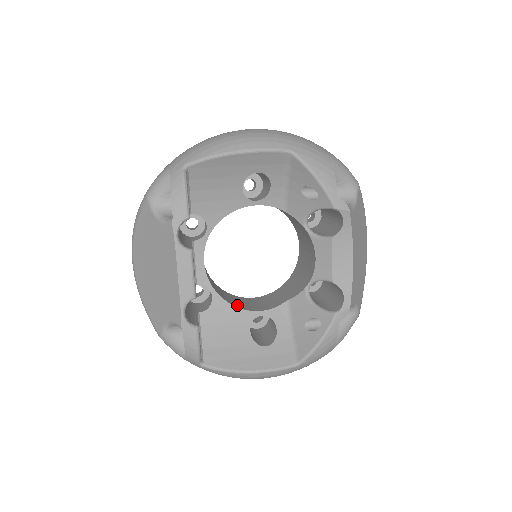
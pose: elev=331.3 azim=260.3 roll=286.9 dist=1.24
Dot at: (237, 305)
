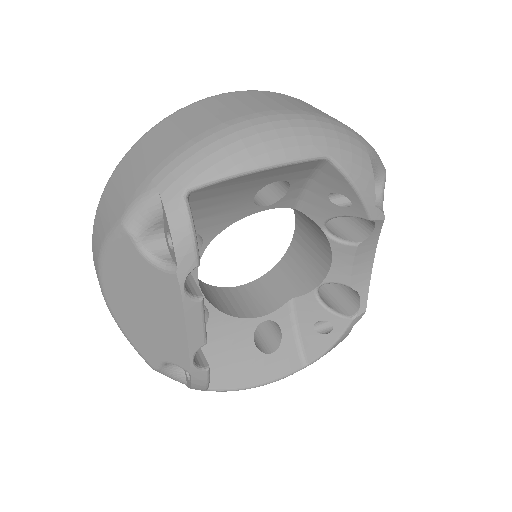
Dot at: (235, 312)
